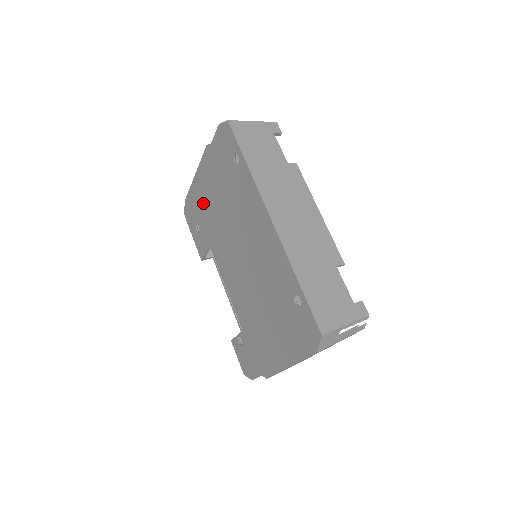
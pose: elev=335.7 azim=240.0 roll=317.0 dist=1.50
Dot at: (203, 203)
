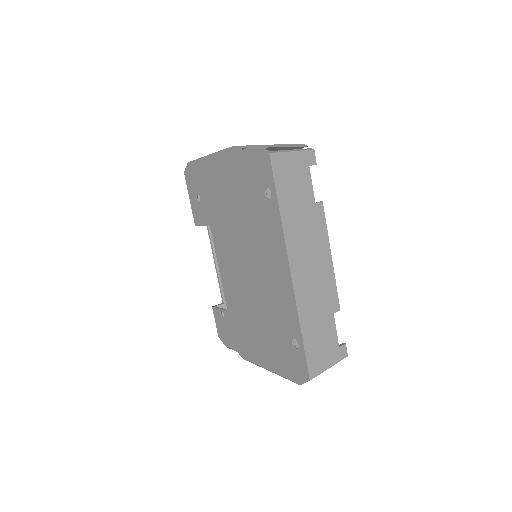
Dot at: (212, 187)
